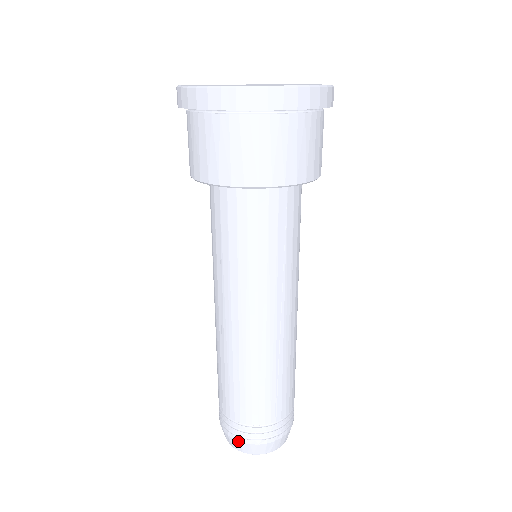
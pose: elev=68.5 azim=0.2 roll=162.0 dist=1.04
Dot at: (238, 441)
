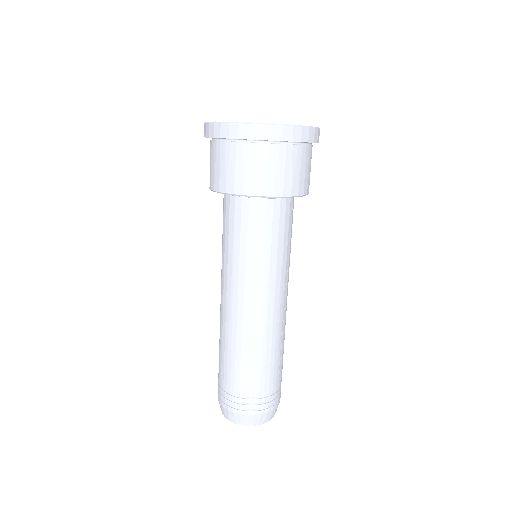
Dot at: (222, 405)
